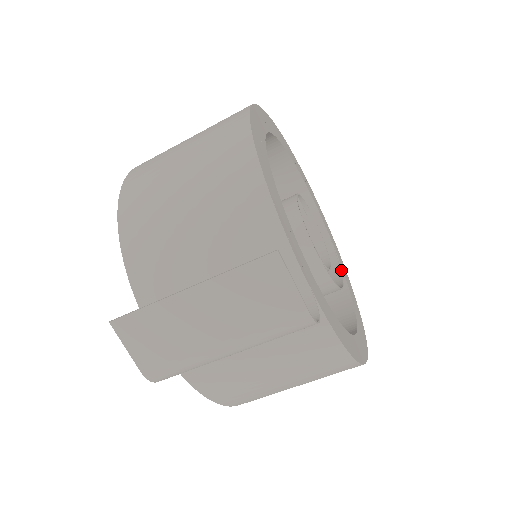
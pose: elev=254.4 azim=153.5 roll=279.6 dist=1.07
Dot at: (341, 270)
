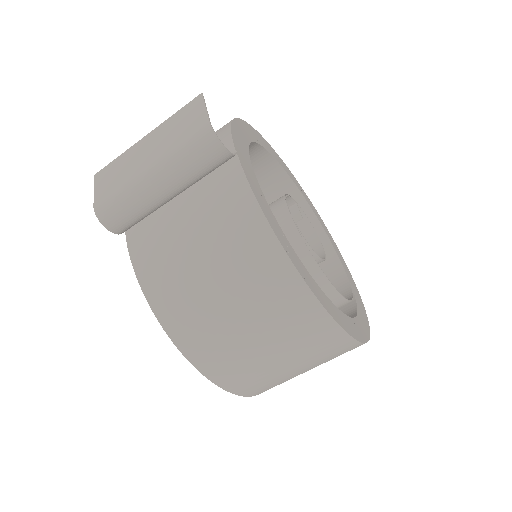
Dot at: (356, 312)
